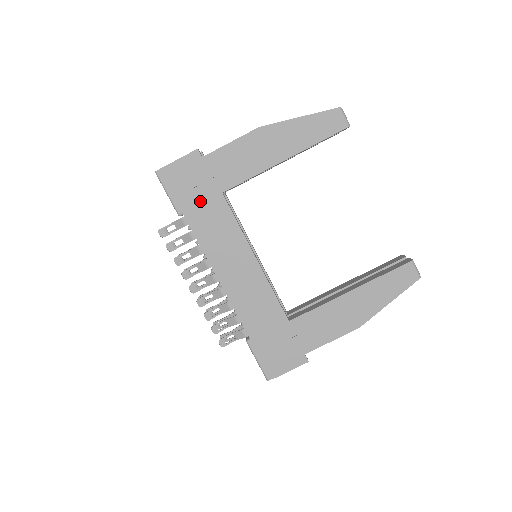
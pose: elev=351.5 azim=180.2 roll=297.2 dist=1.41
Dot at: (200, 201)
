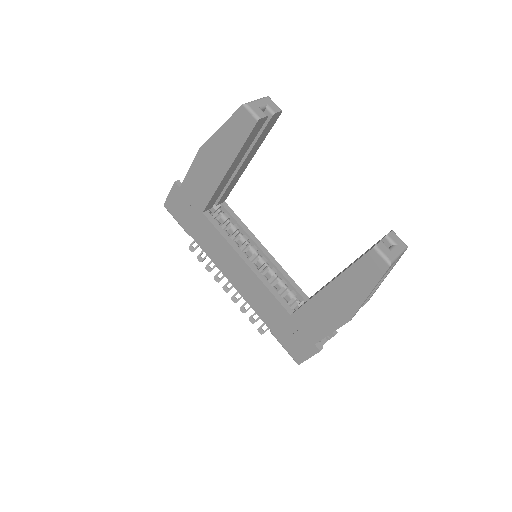
Dot at: (194, 223)
